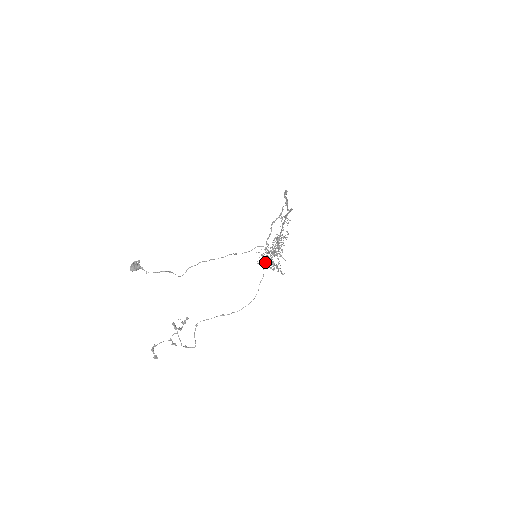
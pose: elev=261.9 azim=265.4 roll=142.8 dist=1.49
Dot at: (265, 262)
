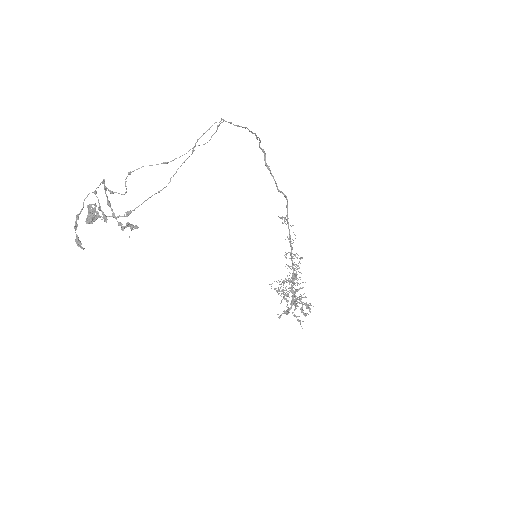
Dot at: (218, 125)
